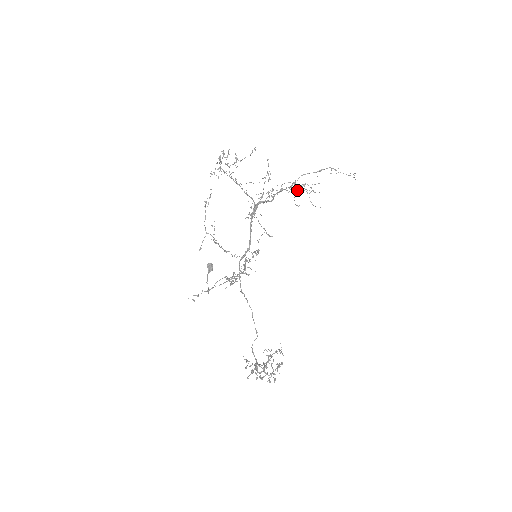
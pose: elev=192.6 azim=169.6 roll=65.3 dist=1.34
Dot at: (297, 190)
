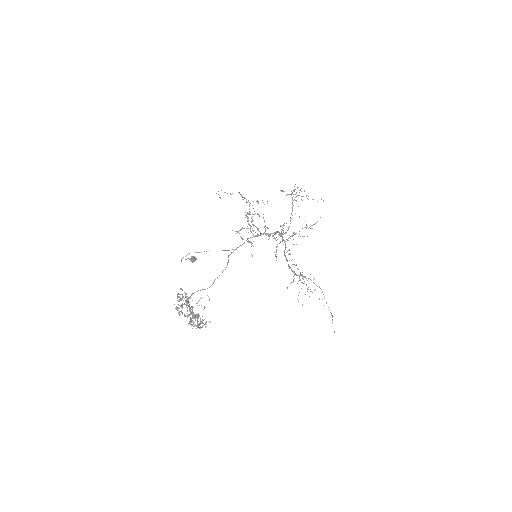
Dot at: (302, 274)
